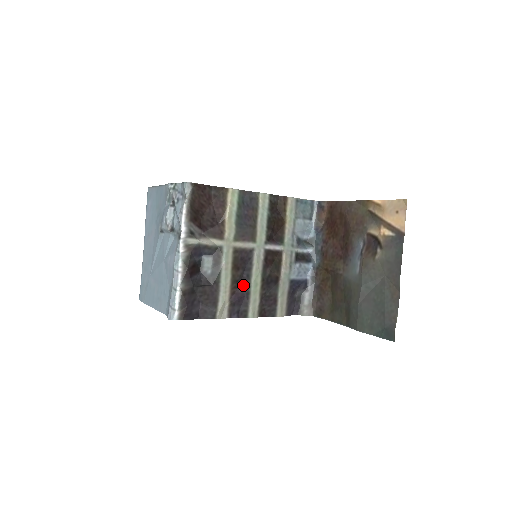
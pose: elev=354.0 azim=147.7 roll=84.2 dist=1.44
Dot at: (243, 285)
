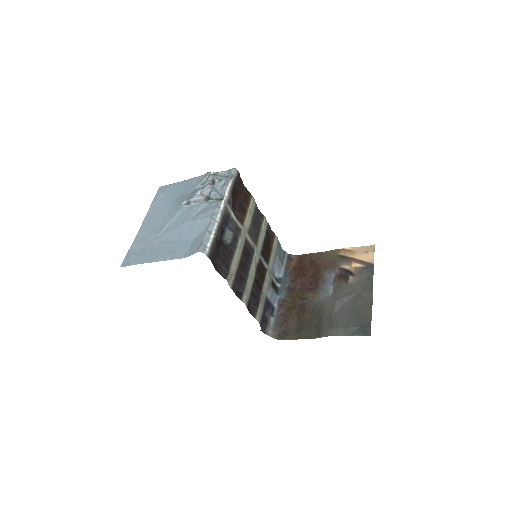
Dot at: (244, 272)
